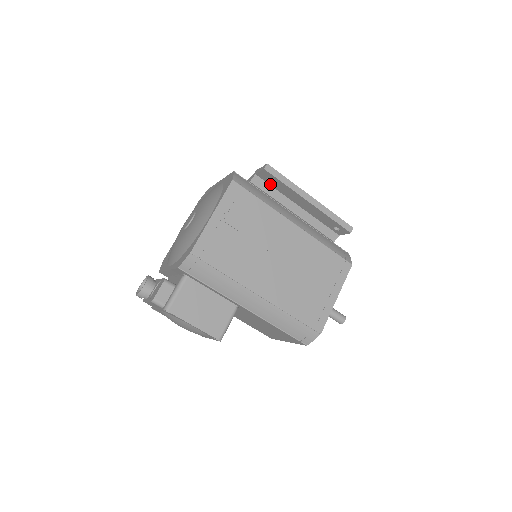
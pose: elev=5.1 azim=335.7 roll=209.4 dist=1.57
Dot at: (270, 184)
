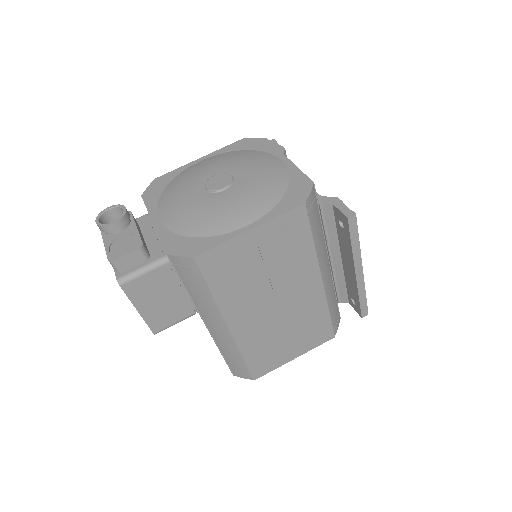
Dot at: (337, 223)
